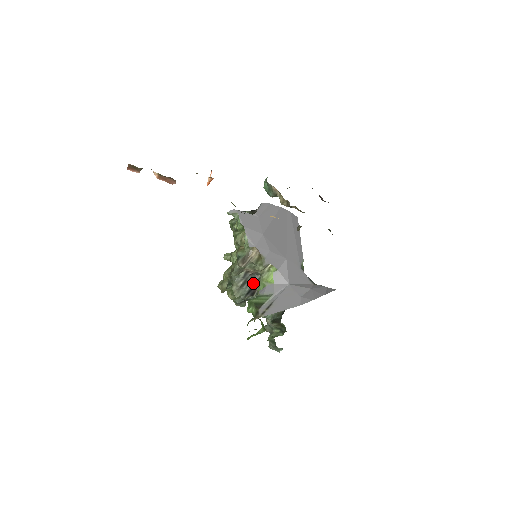
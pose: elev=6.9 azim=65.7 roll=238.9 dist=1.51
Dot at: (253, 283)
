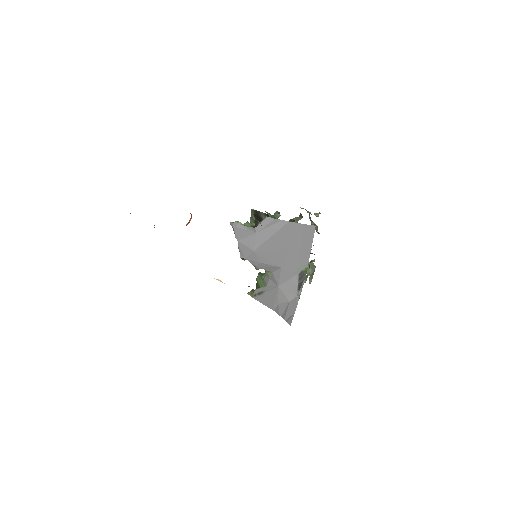
Dot at: occluded
